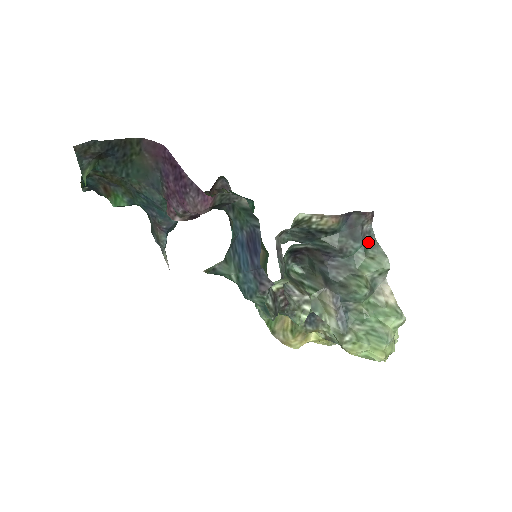
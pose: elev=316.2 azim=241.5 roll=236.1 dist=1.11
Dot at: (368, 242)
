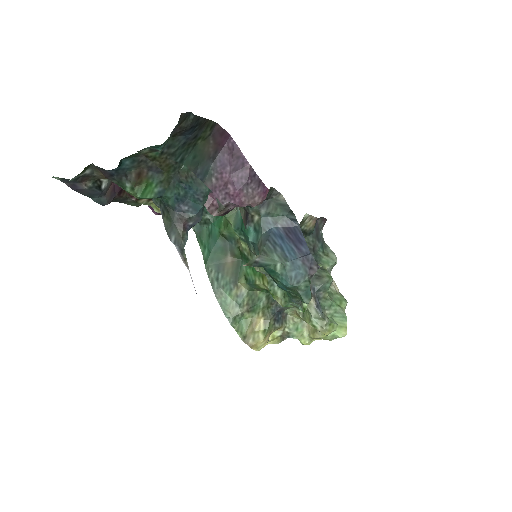
Dot at: (323, 243)
